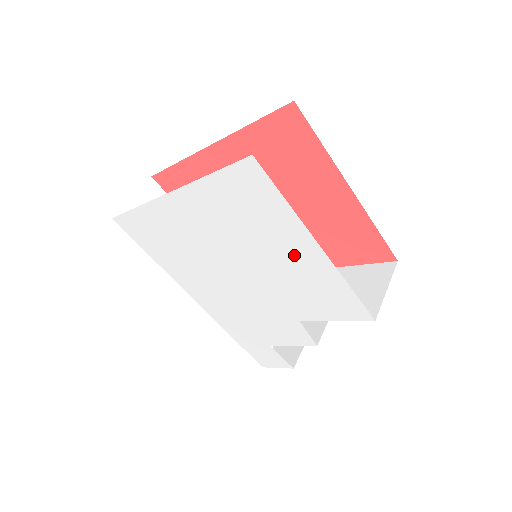
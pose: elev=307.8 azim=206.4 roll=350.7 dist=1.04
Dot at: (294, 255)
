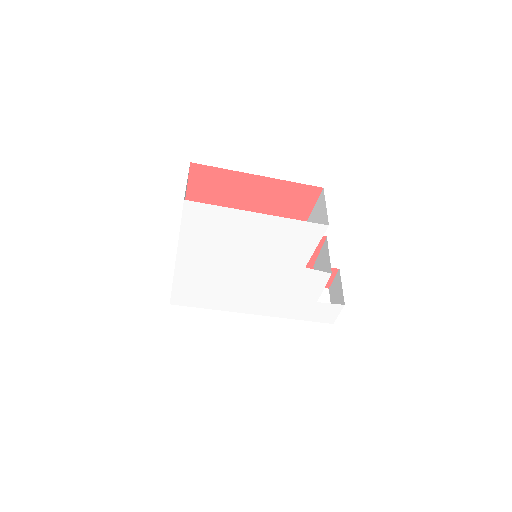
Dot at: (255, 230)
